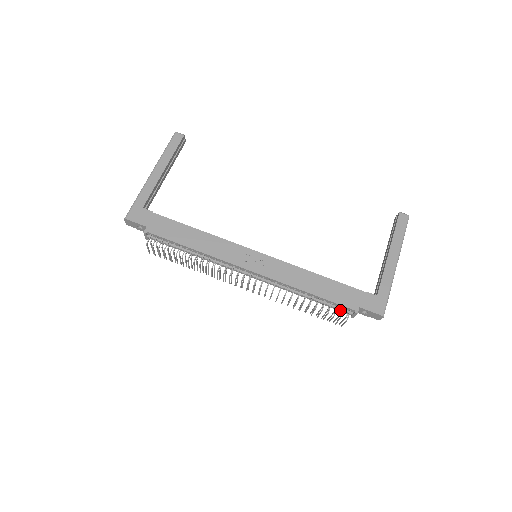
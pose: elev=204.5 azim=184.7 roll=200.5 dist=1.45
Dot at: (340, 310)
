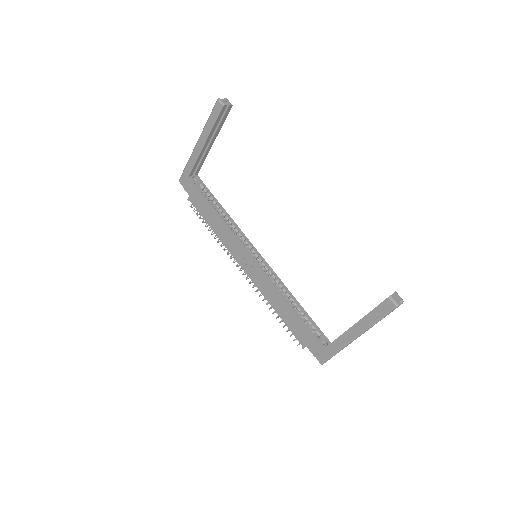
Dot at: occluded
